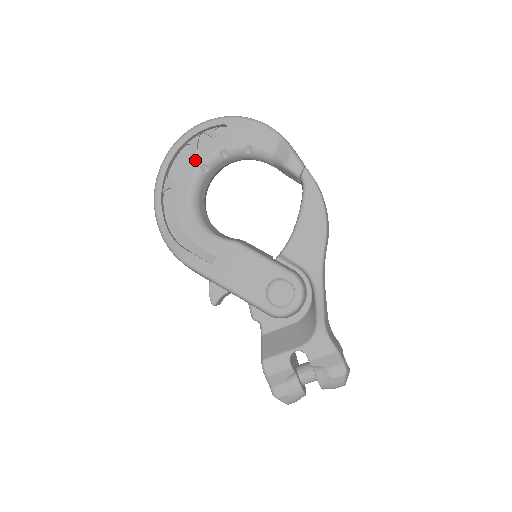
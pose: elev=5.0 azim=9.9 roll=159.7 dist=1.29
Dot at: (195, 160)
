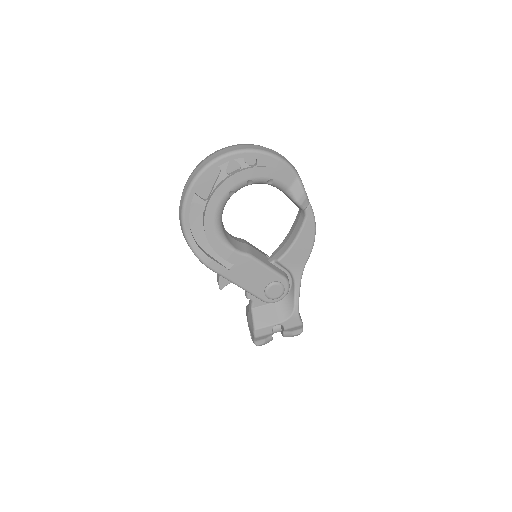
Dot at: (225, 186)
